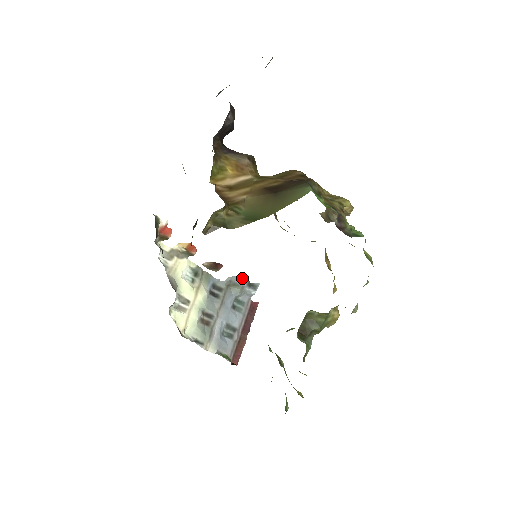
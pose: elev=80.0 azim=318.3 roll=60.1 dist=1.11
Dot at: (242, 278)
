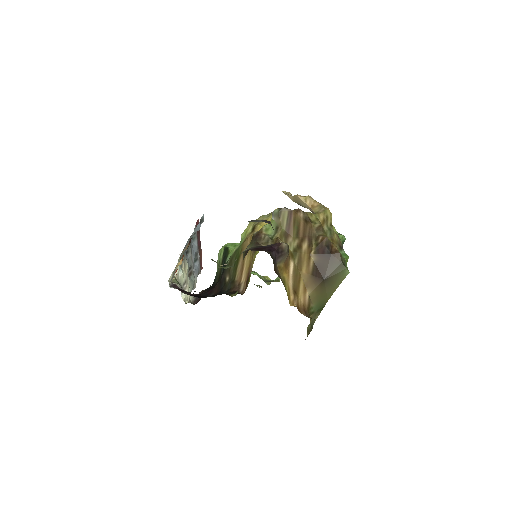
Dot at: (198, 226)
